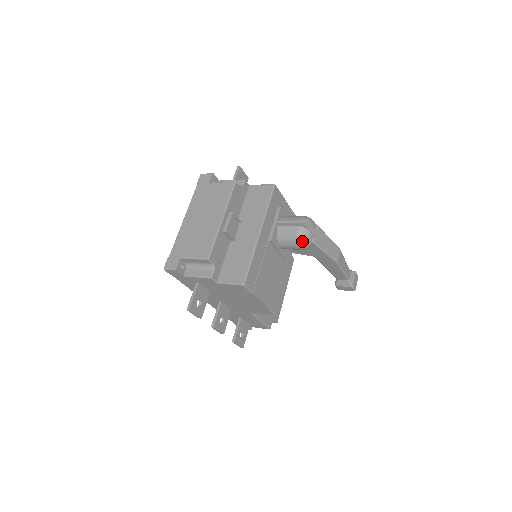
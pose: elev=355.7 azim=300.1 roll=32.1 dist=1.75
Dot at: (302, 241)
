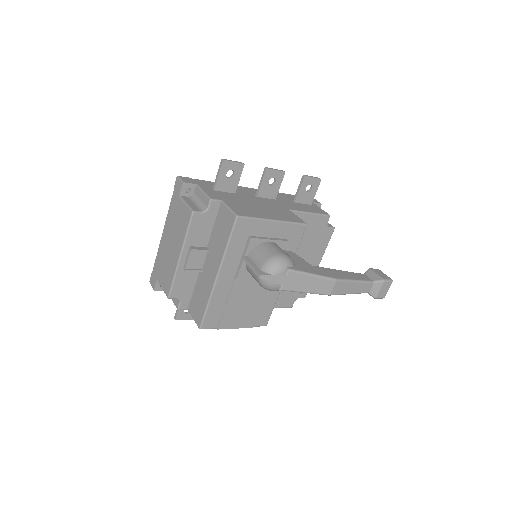
Dot at: (266, 289)
